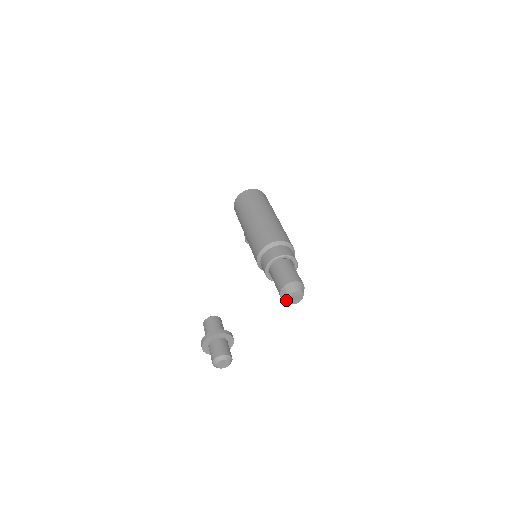
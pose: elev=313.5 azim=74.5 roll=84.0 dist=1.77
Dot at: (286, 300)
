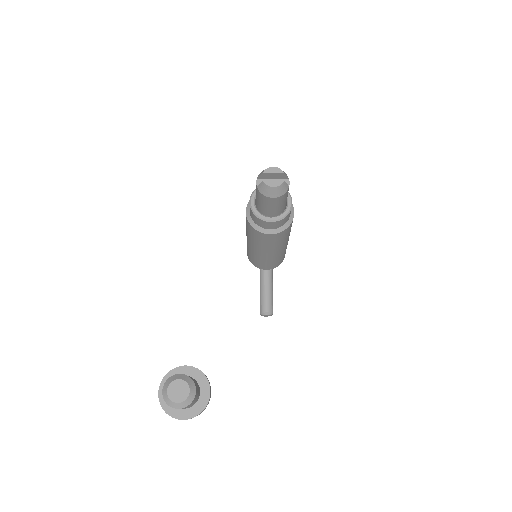
Dot at: (262, 182)
